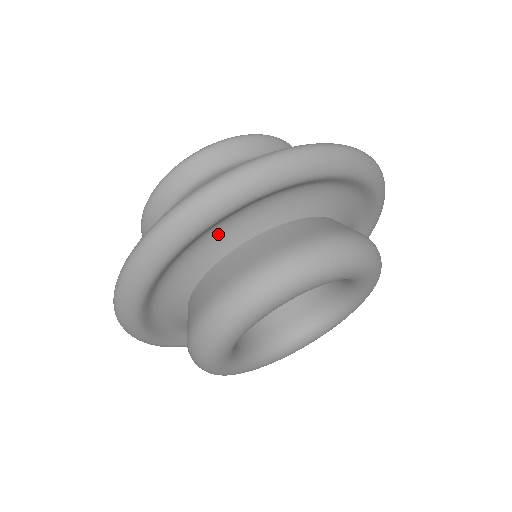
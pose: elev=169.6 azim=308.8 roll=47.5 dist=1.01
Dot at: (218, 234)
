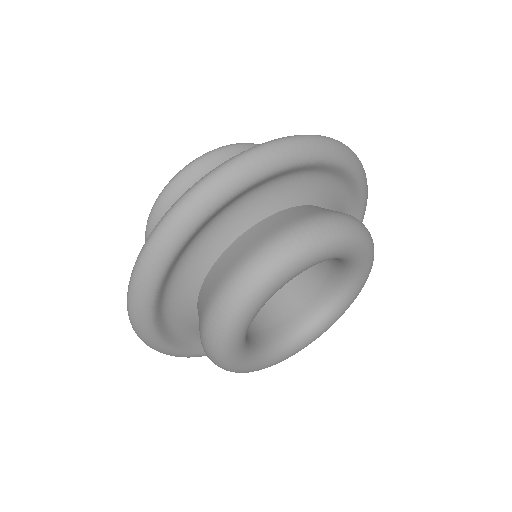
Dot at: (235, 213)
